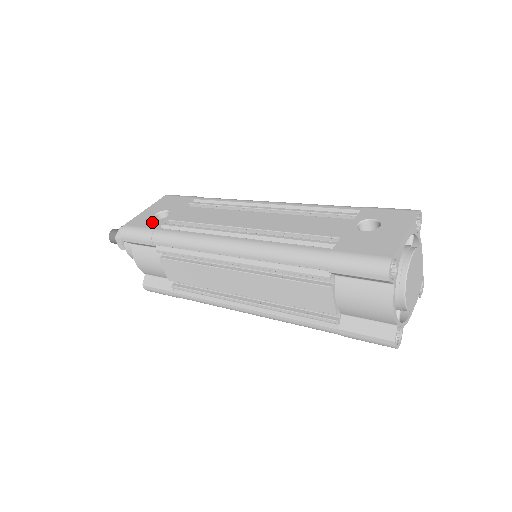
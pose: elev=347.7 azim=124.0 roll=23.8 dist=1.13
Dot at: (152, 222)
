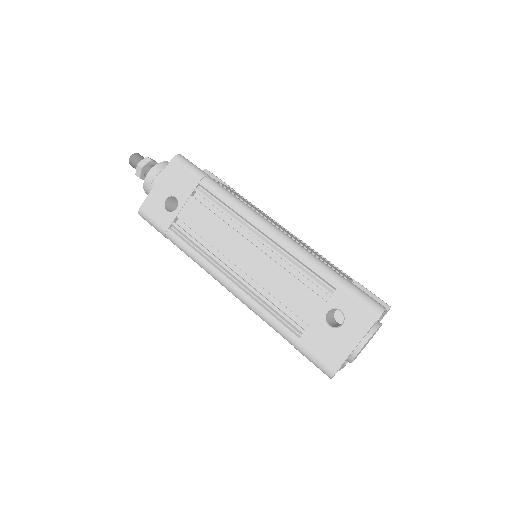
Dot at: (163, 216)
